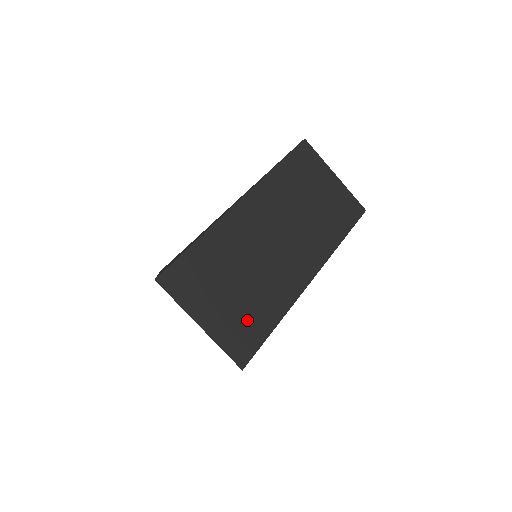
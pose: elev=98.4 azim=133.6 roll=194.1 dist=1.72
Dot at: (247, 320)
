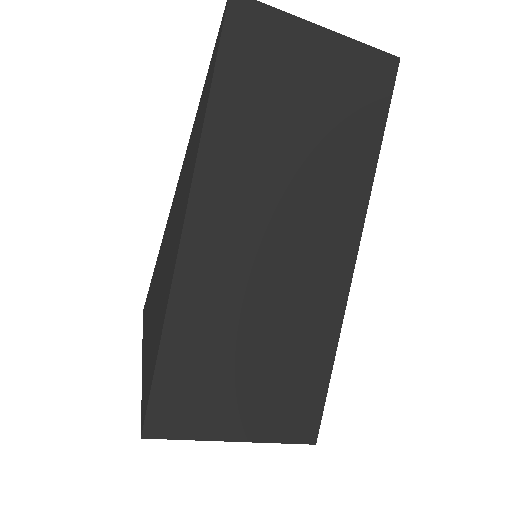
Dot at: (291, 386)
